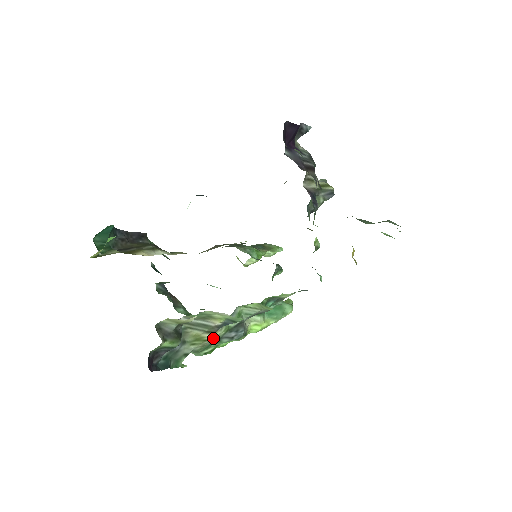
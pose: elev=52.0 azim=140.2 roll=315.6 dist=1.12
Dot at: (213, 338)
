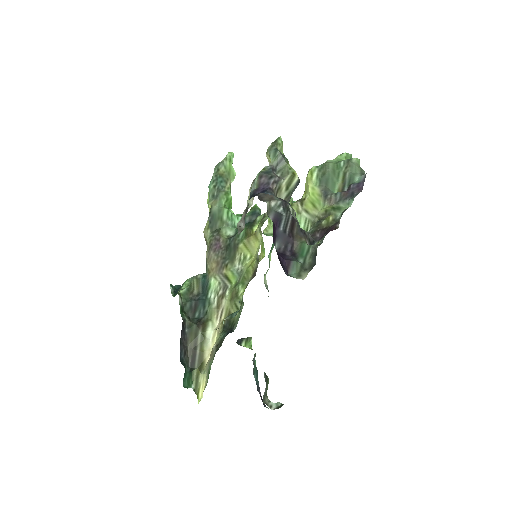
Dot at: occluded
